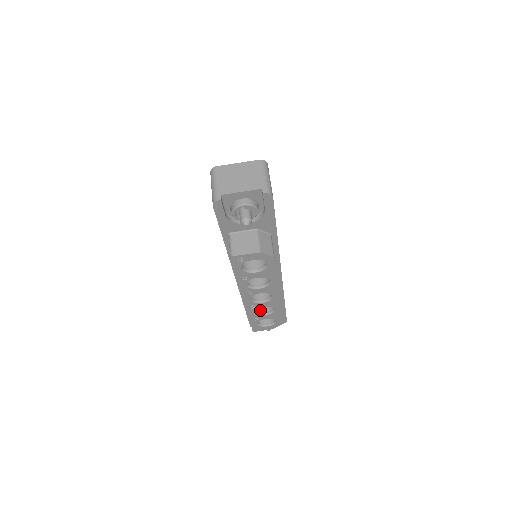
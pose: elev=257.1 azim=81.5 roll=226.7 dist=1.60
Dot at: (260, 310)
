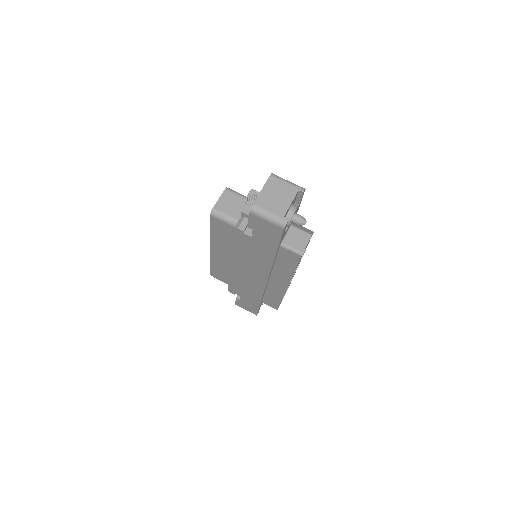
Dot at: occluded
